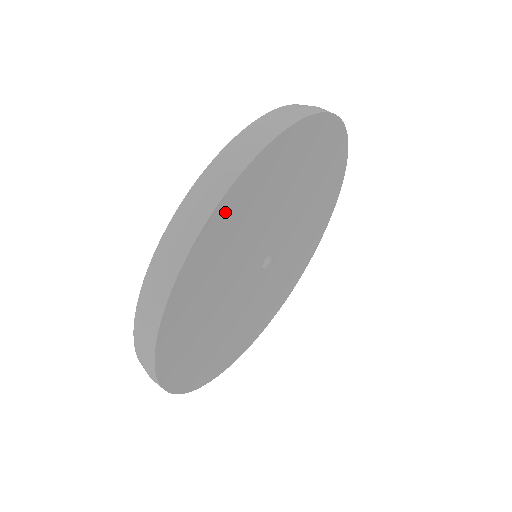
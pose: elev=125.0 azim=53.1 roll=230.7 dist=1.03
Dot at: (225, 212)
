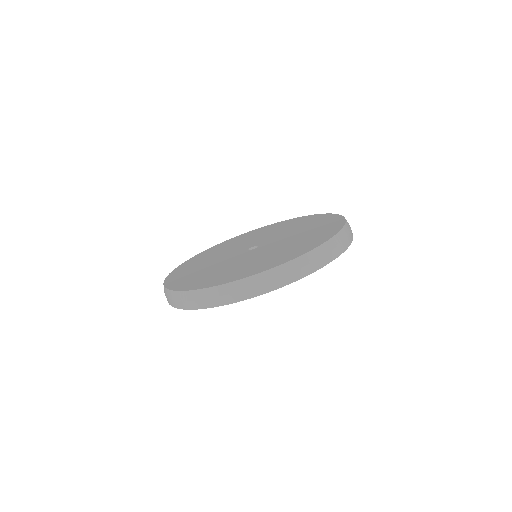
Dot at: occluded
